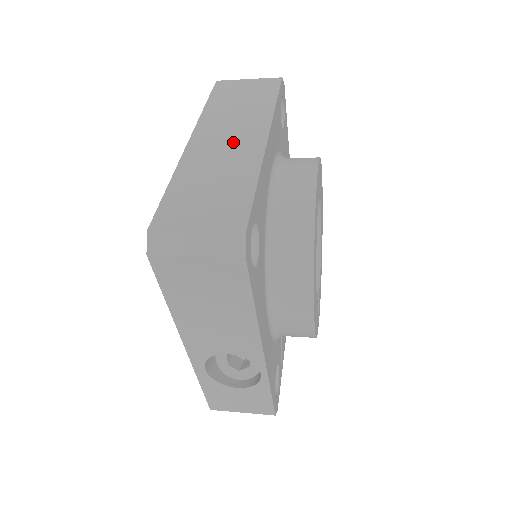
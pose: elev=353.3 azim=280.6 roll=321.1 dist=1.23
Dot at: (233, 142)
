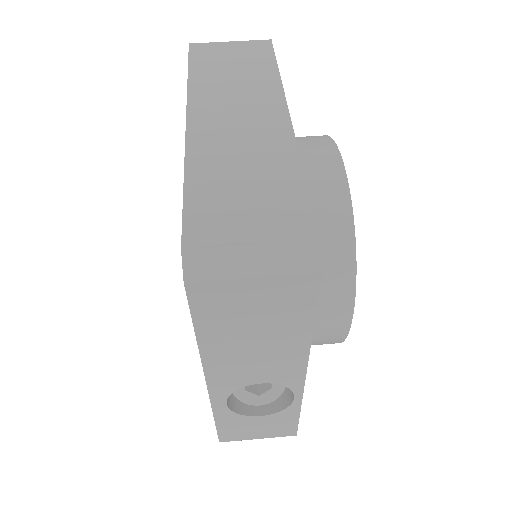
Dot at: (247, 120)
